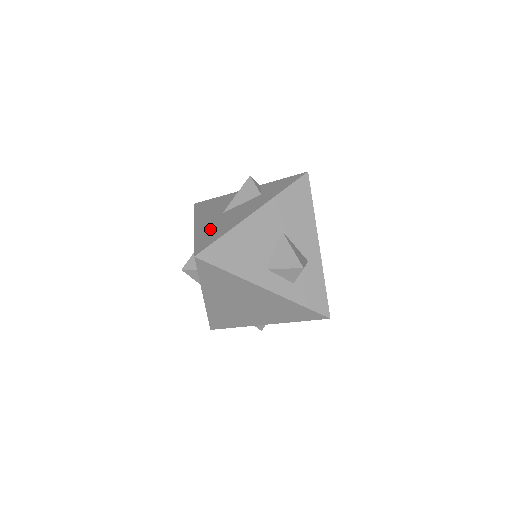
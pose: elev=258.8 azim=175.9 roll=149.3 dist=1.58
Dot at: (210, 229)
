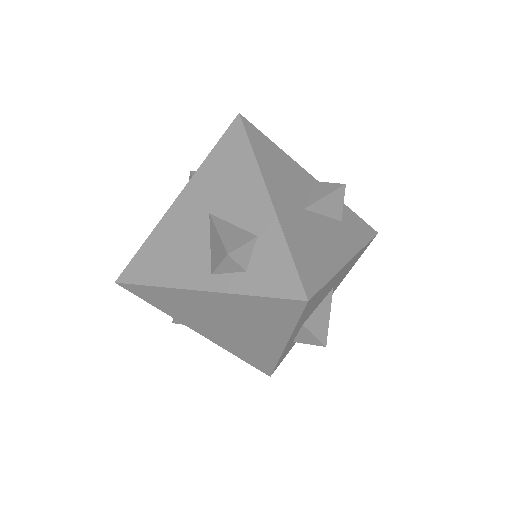
Dot at: (303, 239)
